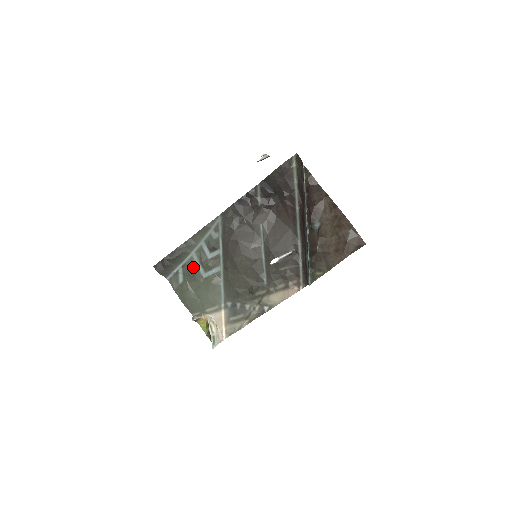
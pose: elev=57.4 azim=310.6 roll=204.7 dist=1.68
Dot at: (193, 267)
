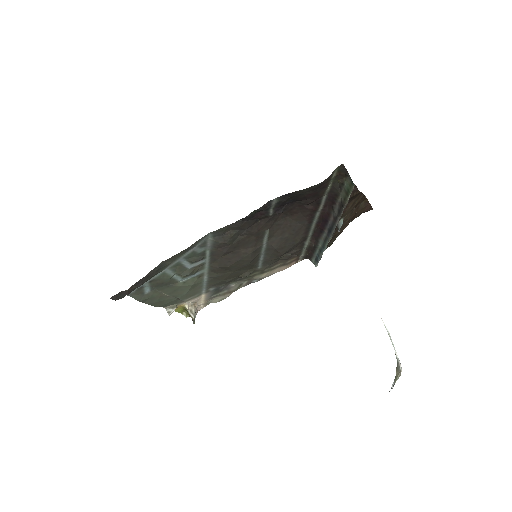
Dot at: (166, 279)
